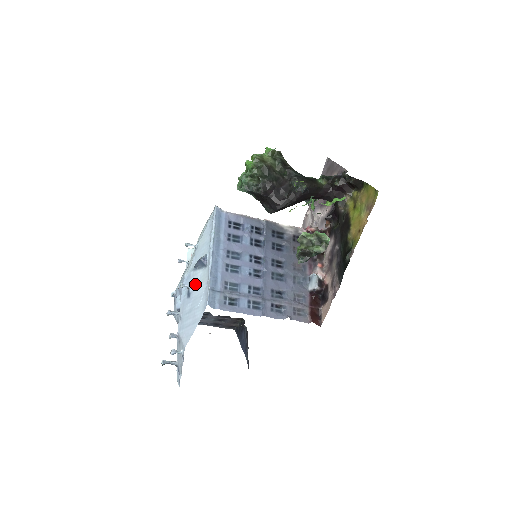
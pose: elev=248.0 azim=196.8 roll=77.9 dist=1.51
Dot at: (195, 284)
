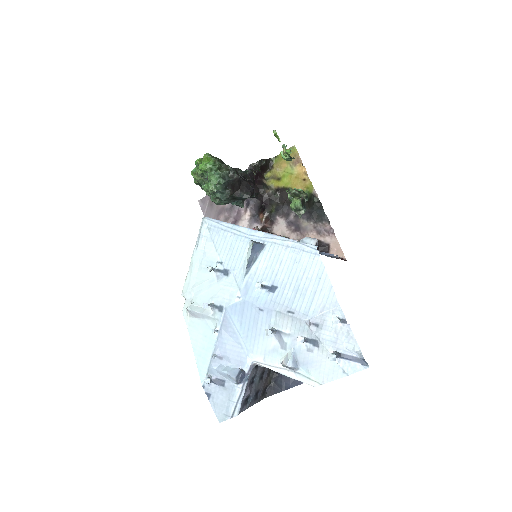
Dot at: (269, 272)
